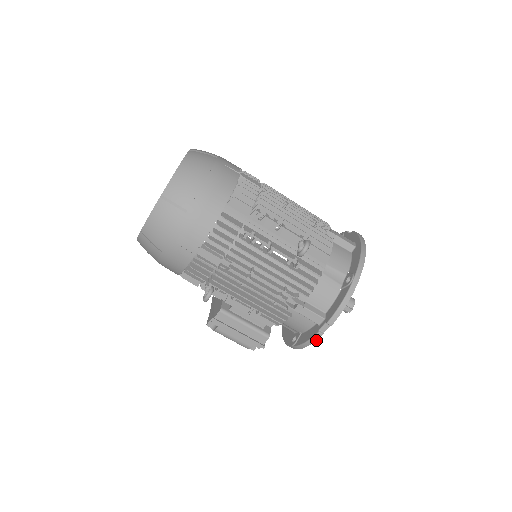
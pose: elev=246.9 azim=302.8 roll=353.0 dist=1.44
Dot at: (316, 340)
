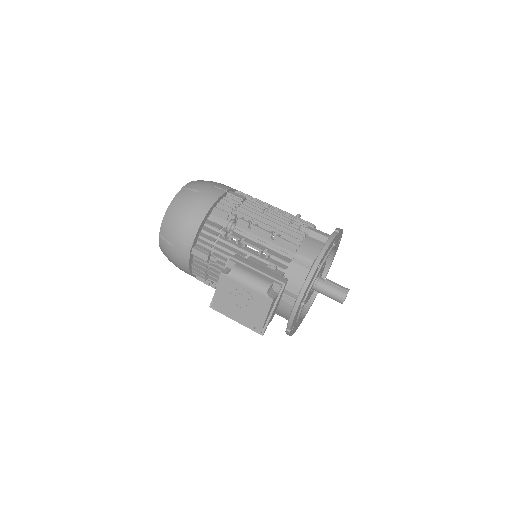
Dot at: (333, 238)
